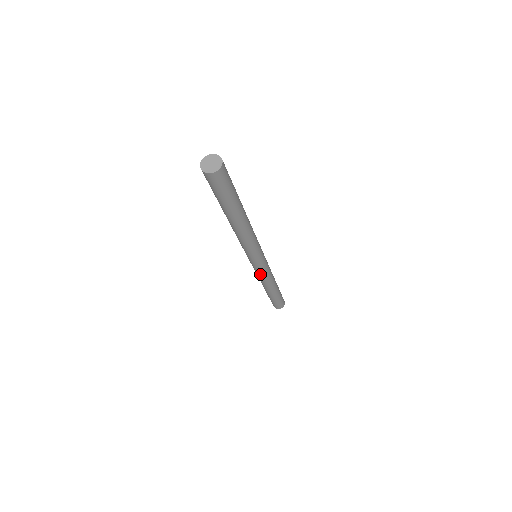
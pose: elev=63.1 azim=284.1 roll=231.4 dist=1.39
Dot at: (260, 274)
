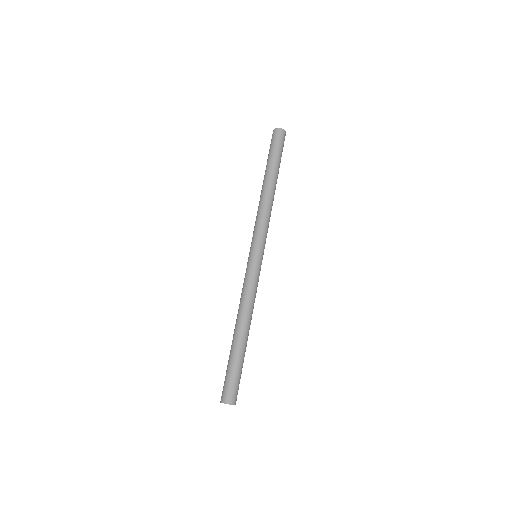
Dot at: occluded
